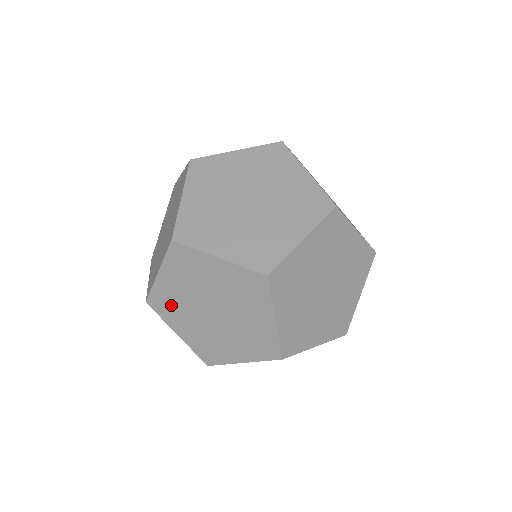
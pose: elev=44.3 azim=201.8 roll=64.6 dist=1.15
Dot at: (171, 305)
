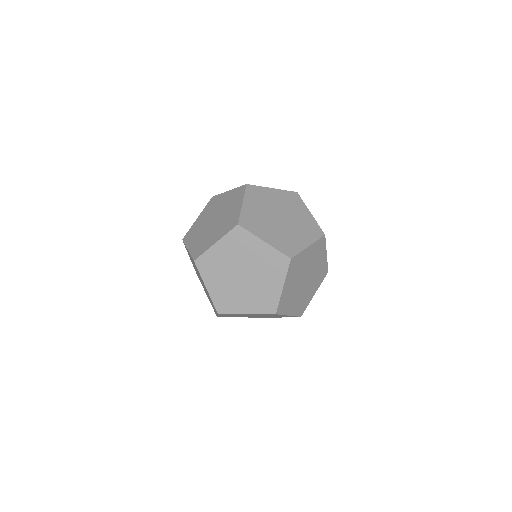
Dot at: (213, 266)
